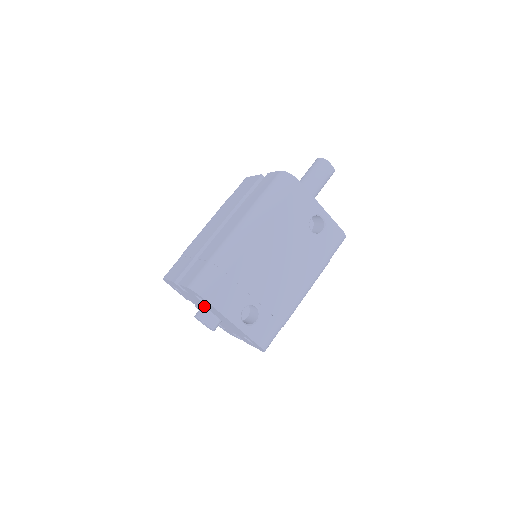
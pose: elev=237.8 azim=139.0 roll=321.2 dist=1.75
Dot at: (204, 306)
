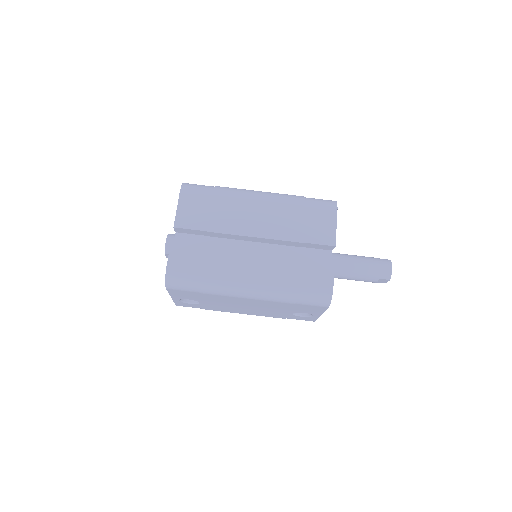
Dot at: occluded
